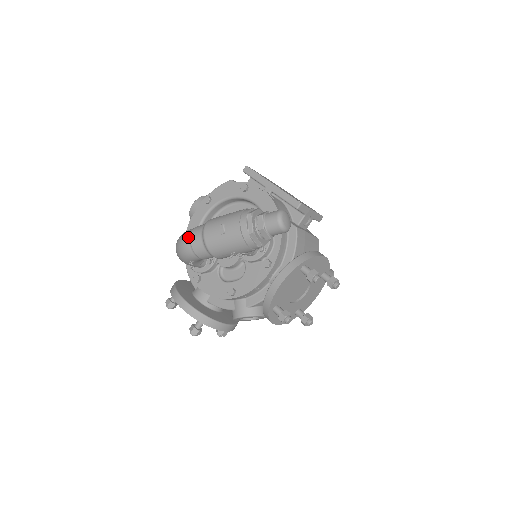
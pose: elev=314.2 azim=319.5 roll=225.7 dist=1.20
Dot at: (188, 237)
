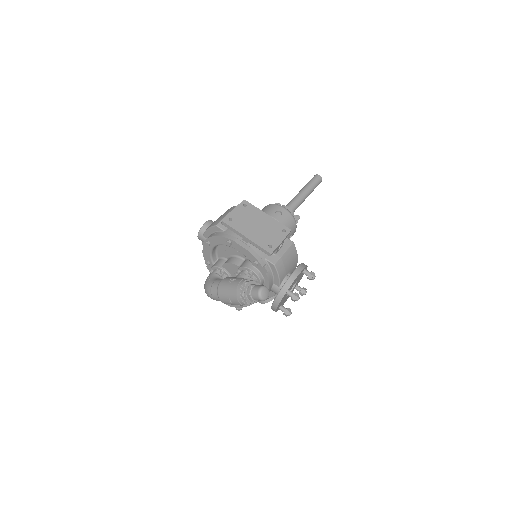
Dot at: (211, 295)
